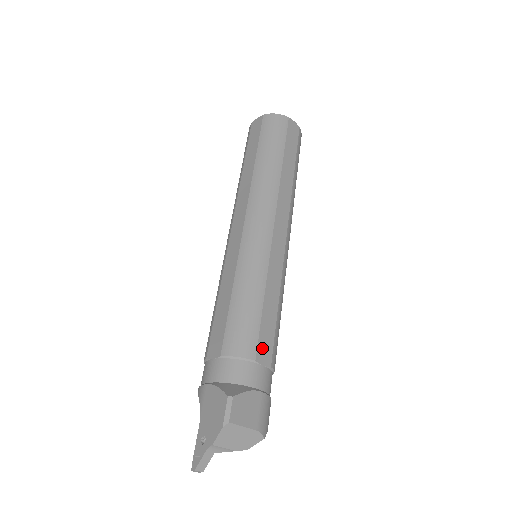
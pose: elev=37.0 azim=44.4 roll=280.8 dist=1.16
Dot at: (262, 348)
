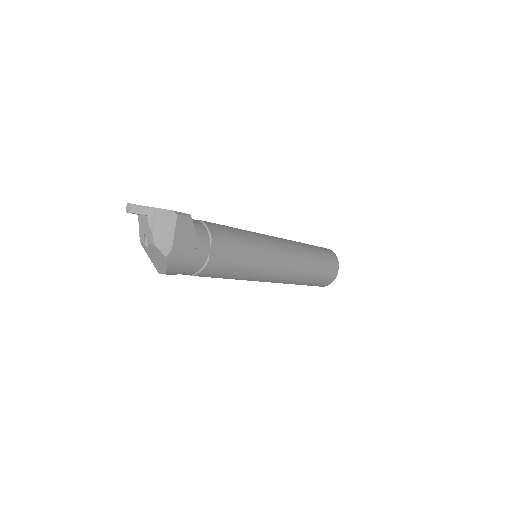
Dot at: (219, 248)
